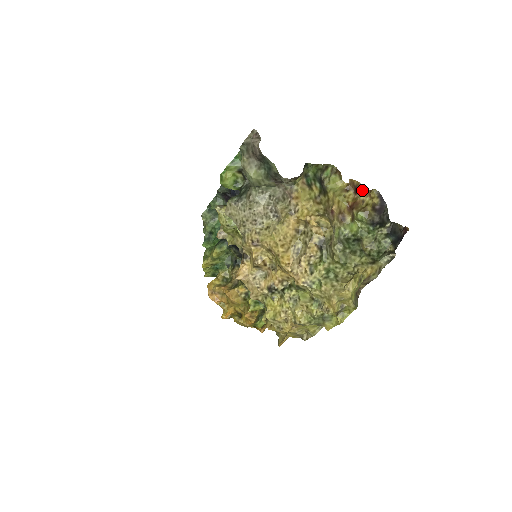
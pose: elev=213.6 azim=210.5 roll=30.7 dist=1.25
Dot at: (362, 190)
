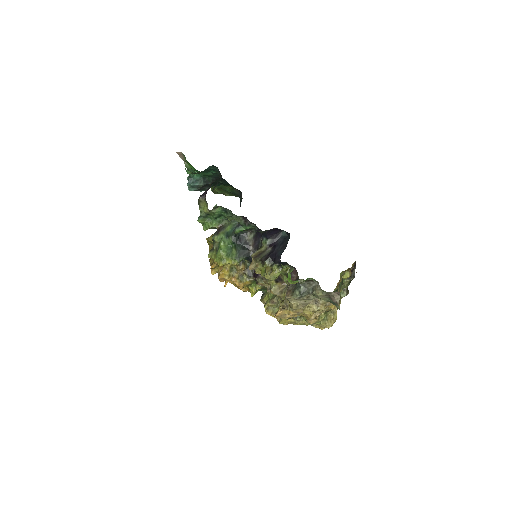
Dot at: occluded
